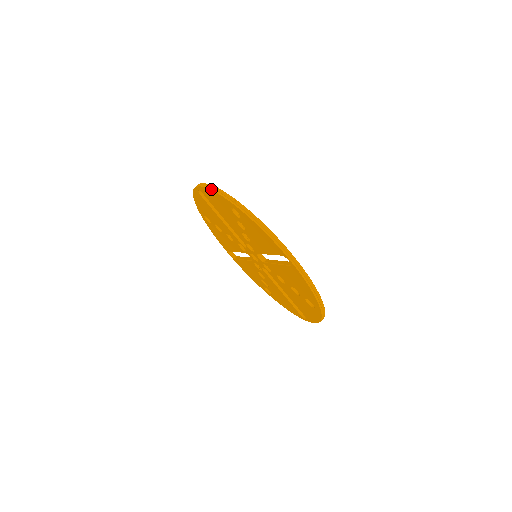
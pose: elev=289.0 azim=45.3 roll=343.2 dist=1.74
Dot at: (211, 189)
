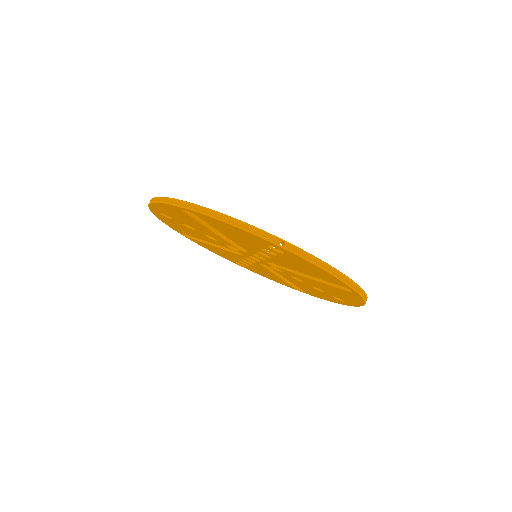
Dot at: (233, 225)
